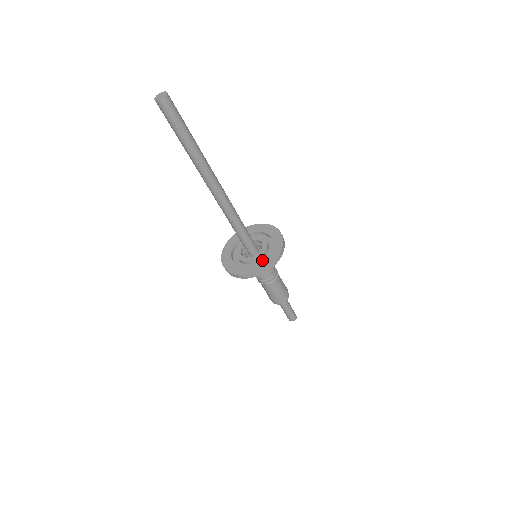
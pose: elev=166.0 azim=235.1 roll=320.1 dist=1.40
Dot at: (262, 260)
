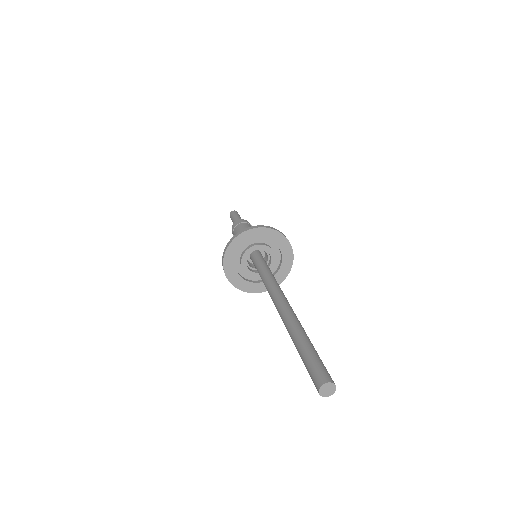
Dot at: (280, 268)
